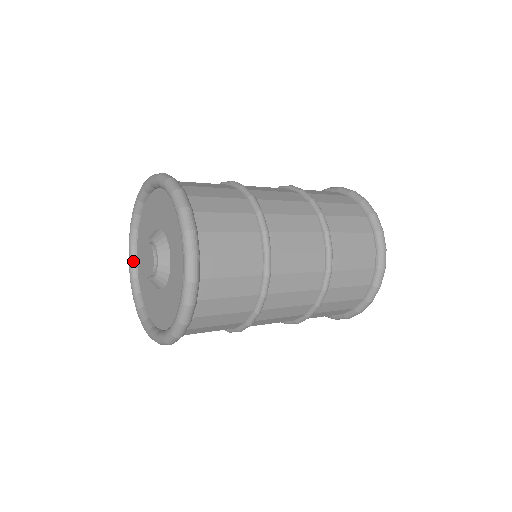
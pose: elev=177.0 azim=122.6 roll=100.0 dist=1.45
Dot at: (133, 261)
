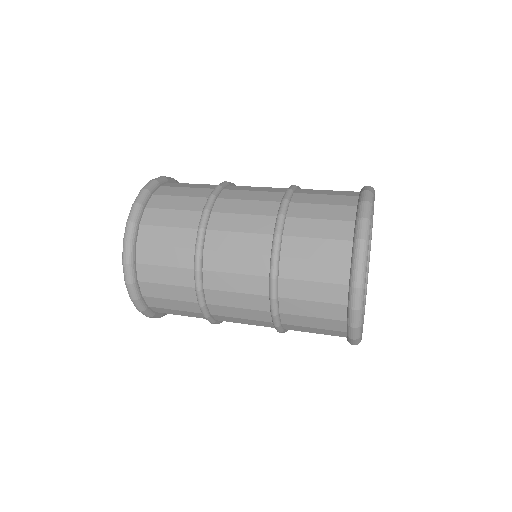
Dot at: occluded
